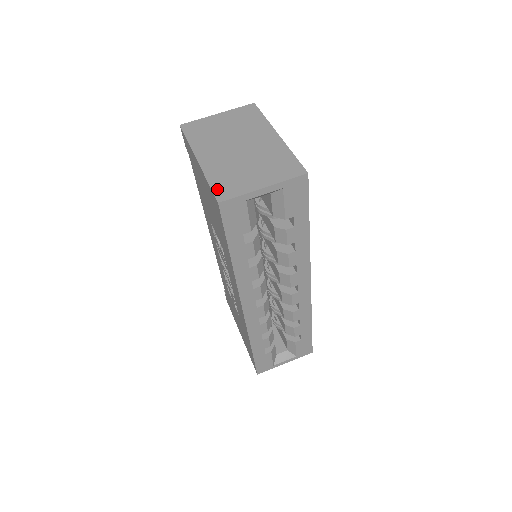
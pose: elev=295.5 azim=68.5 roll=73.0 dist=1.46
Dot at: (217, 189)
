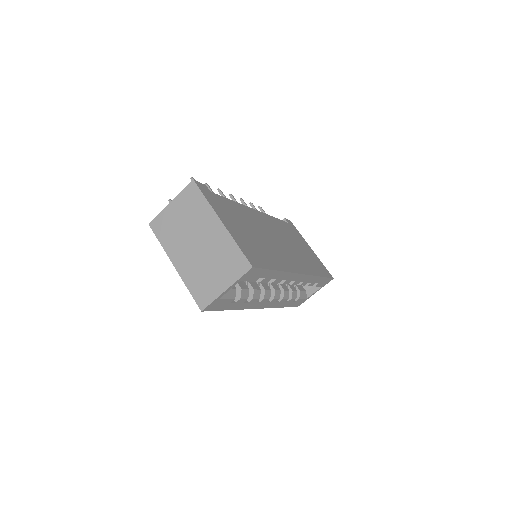
Dot at: (196, 297)
